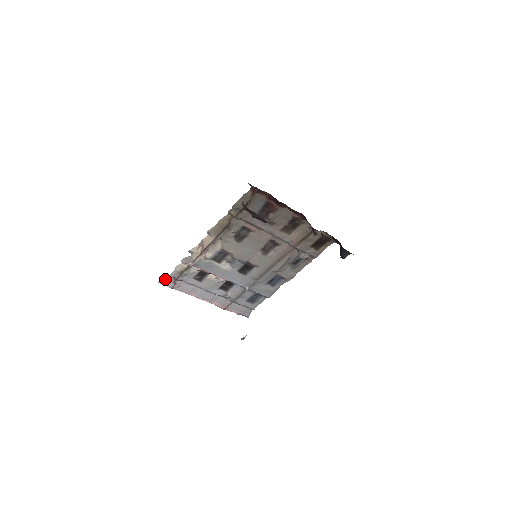
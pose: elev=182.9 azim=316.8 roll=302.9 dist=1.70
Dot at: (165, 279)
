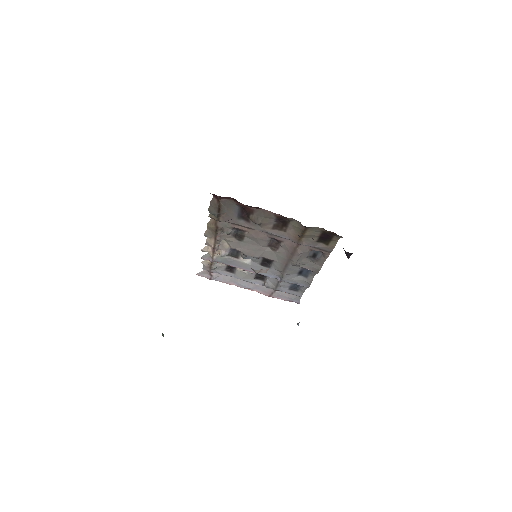
Dot at: (201, 272)
